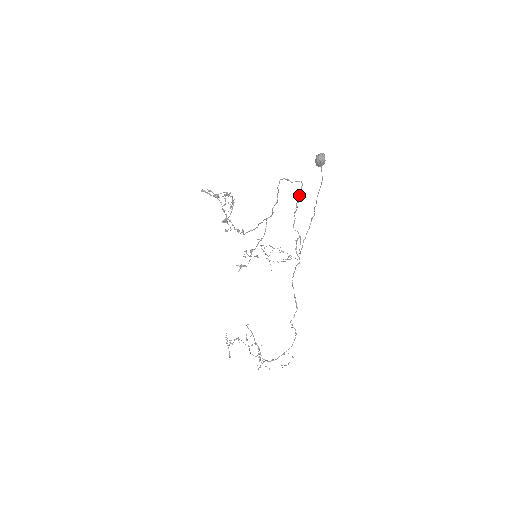
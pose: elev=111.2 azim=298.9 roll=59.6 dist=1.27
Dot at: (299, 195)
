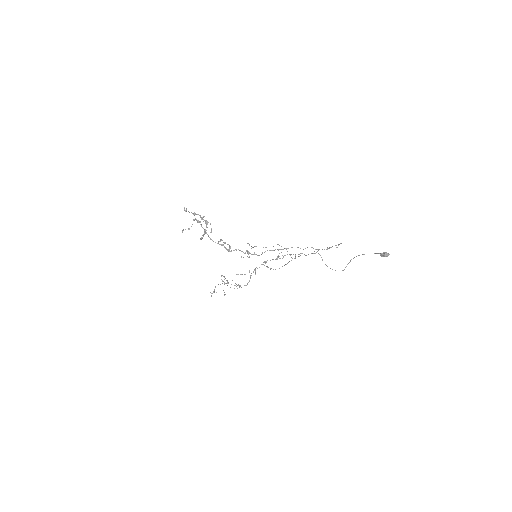
Dot at: occluded
